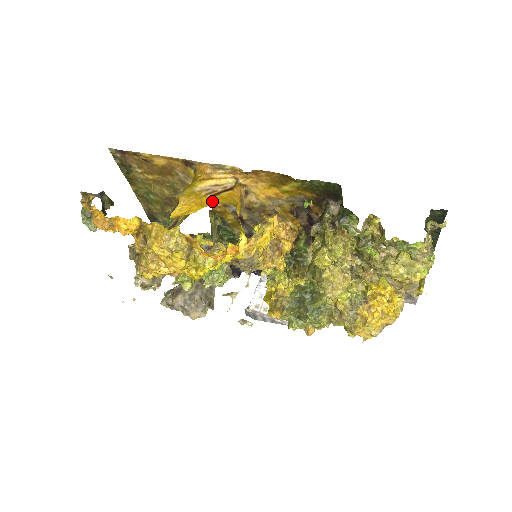
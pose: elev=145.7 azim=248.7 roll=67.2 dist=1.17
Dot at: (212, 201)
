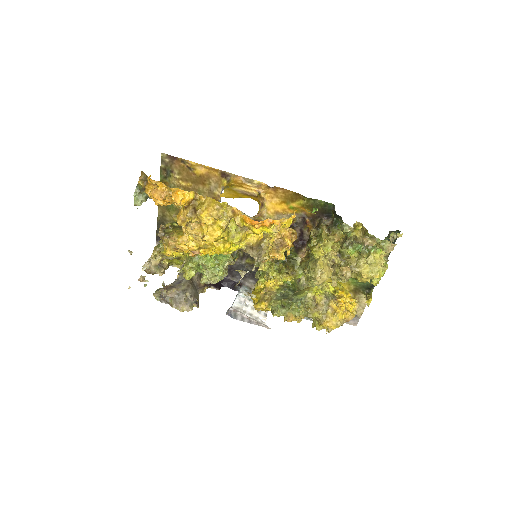
Dot at: (246, 197)
